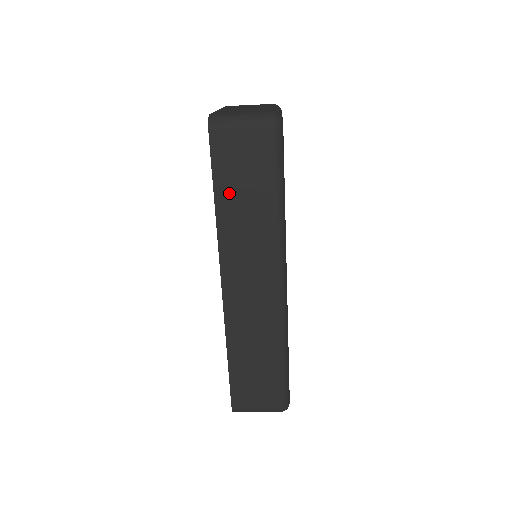
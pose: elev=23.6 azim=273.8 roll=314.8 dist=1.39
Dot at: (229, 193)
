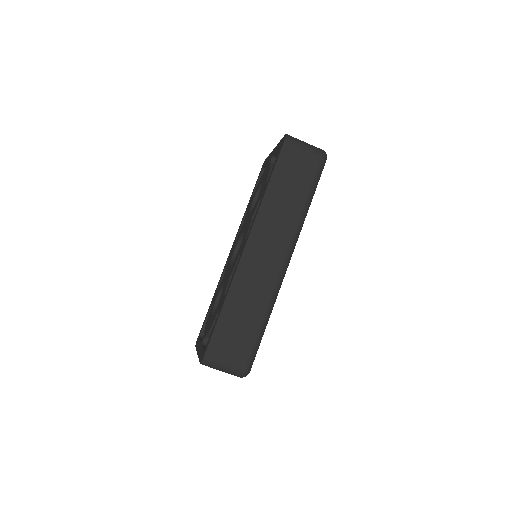
Dot at: (280, 182)
